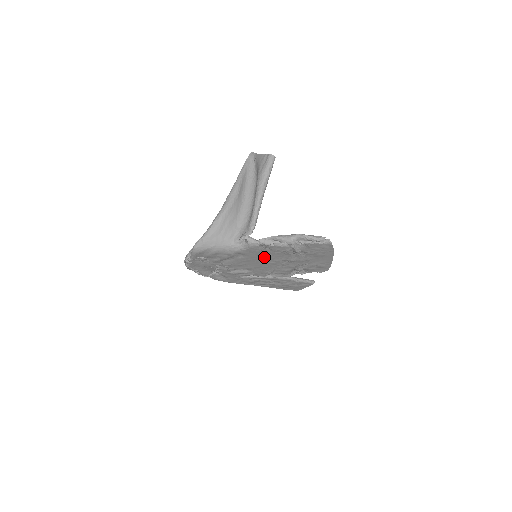
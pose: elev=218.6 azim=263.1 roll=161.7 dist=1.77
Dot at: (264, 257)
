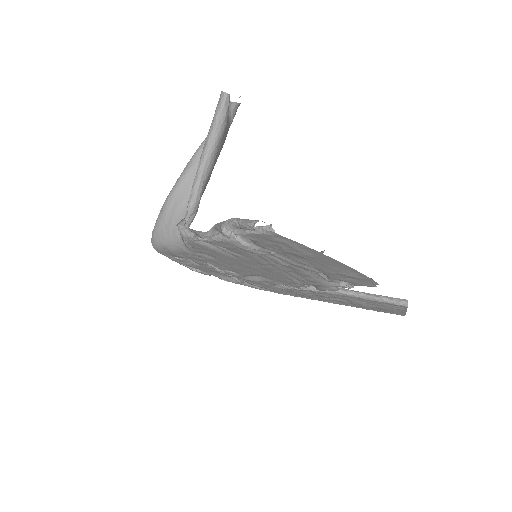
Dot at: (238, 258)
